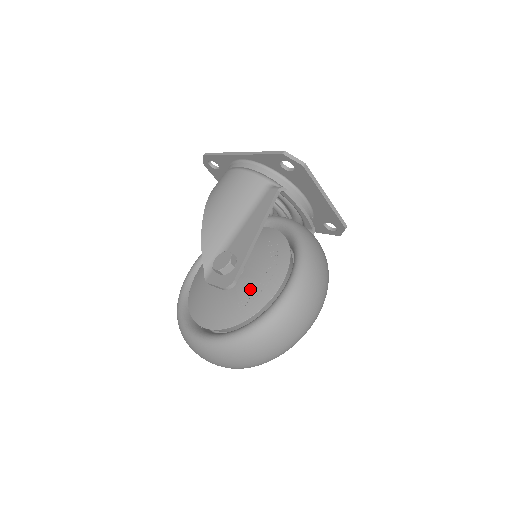
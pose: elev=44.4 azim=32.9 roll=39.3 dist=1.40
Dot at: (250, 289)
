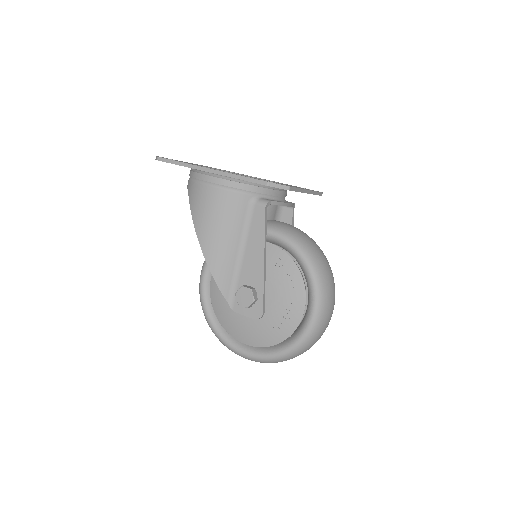
Dot at: (279, 315)
